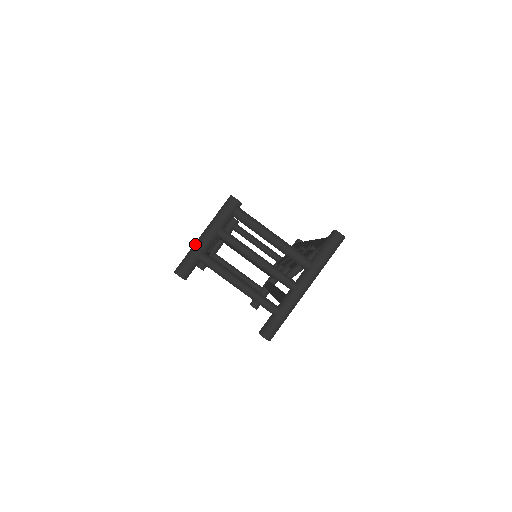
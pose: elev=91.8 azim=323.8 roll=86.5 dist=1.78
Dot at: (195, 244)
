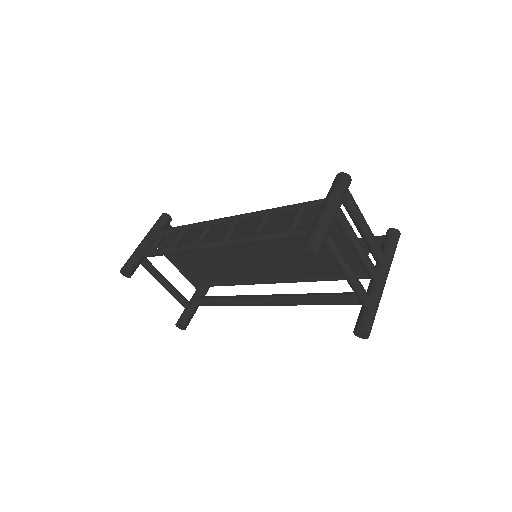
Dot at: (324, 219)
